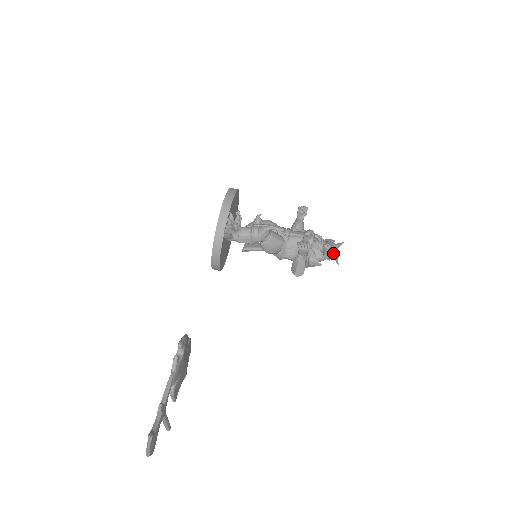
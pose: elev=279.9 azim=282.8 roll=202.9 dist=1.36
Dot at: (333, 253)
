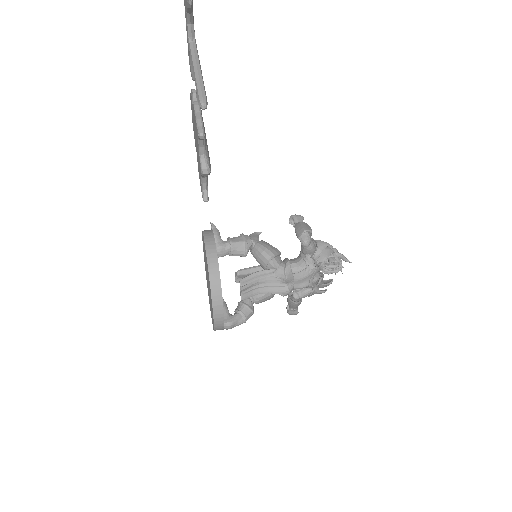
Dot at: (335, 252)
